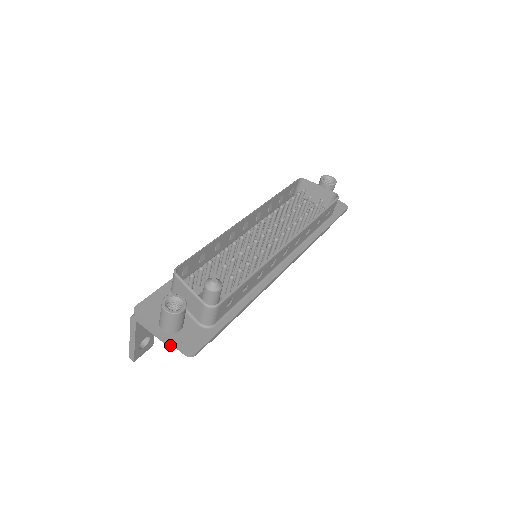
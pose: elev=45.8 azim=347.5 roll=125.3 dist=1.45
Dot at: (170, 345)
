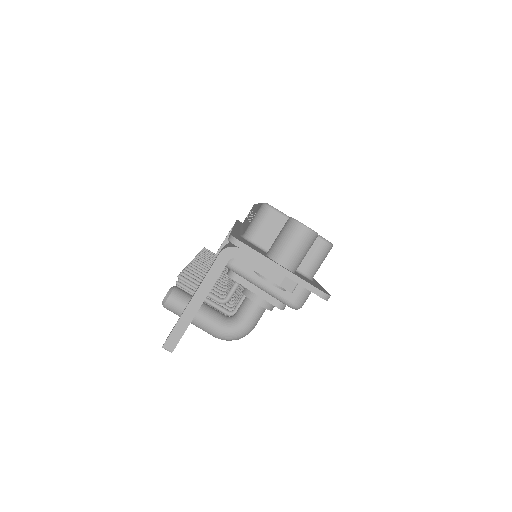
Dot at: (290, 288)
